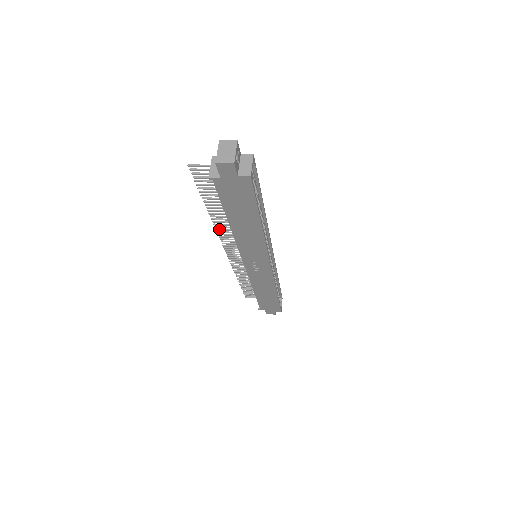
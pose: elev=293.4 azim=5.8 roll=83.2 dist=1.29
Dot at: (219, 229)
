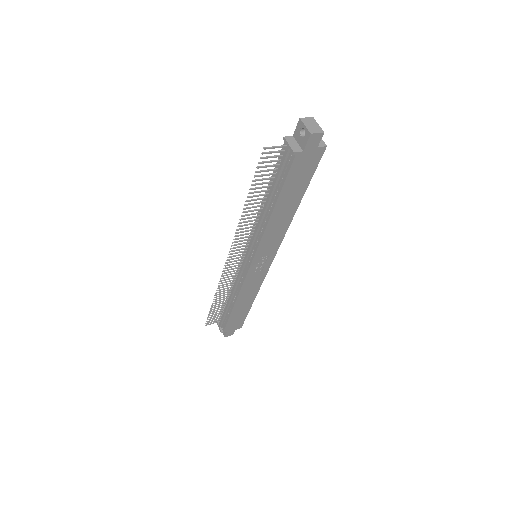
Dot at: (240, 229)
